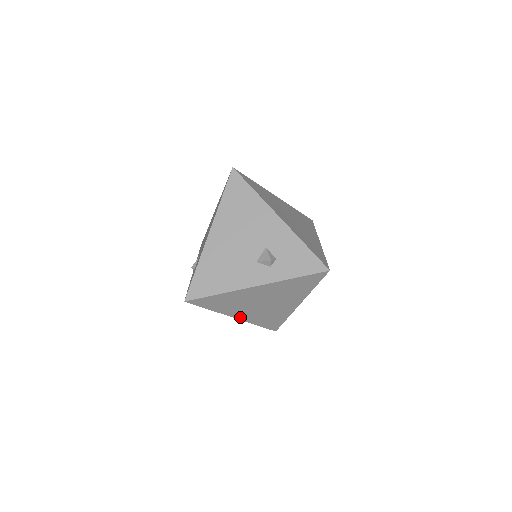
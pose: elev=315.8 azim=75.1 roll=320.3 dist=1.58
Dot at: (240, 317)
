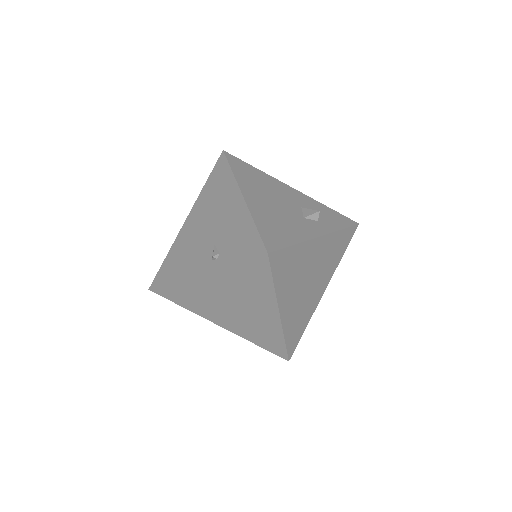
Dot at: (283, 314)
